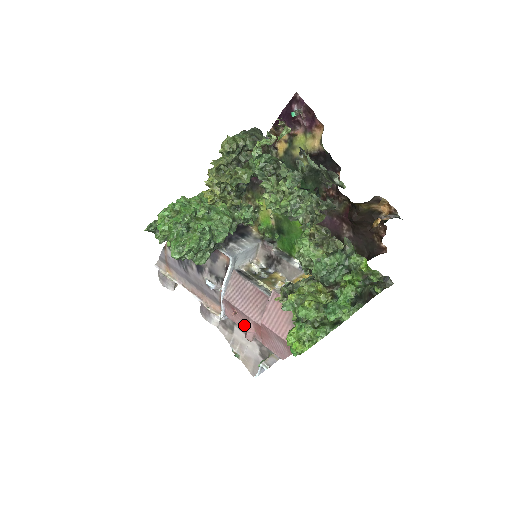
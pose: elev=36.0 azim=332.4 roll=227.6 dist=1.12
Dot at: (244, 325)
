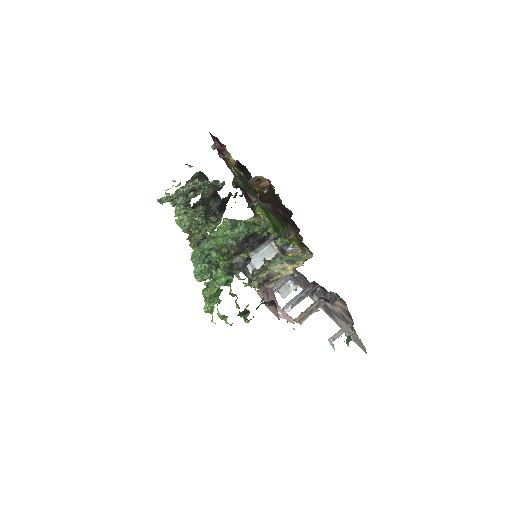
Dot at: occluded
